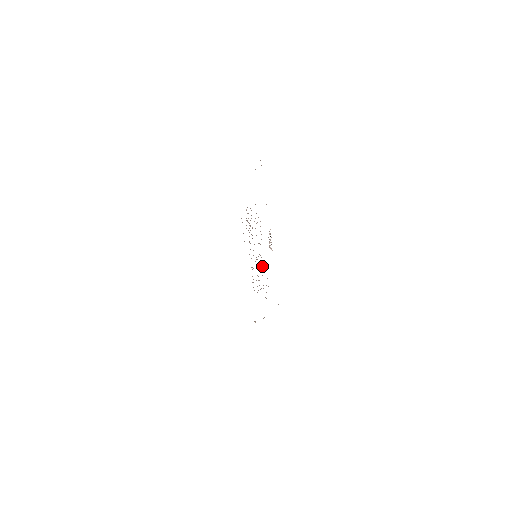
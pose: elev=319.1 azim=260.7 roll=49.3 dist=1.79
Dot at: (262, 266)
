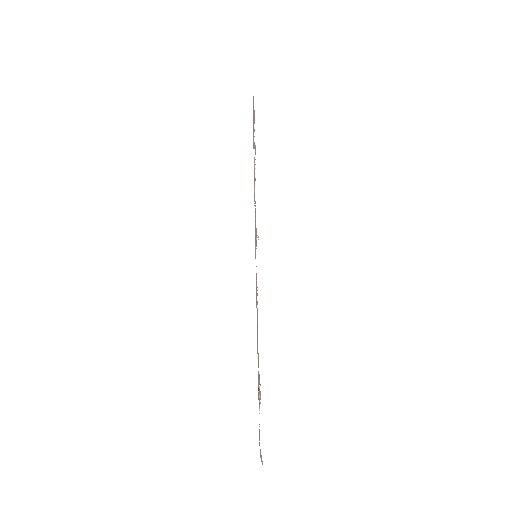
Dot at: occluded
